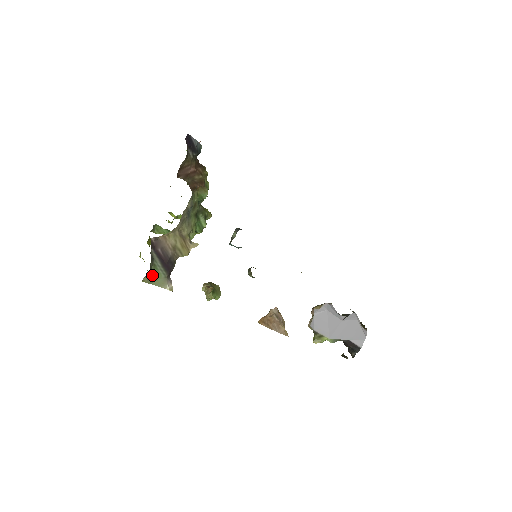
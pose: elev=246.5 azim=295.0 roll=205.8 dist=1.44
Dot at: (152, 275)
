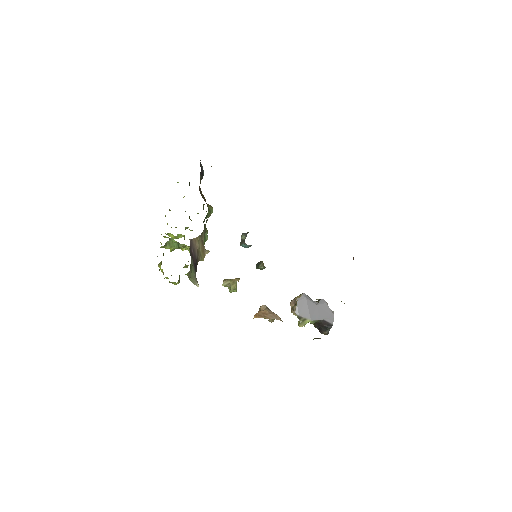
Dot at: (191, 271)
